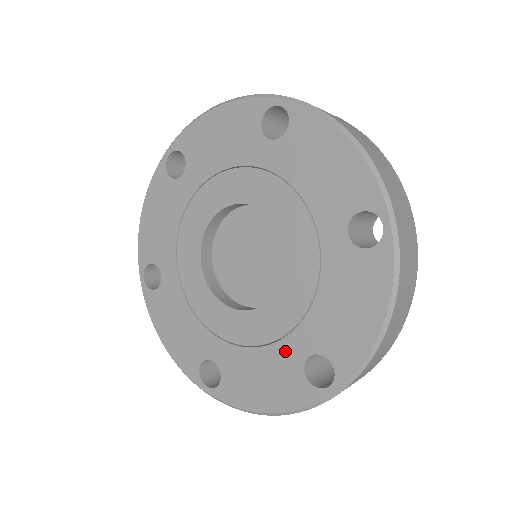
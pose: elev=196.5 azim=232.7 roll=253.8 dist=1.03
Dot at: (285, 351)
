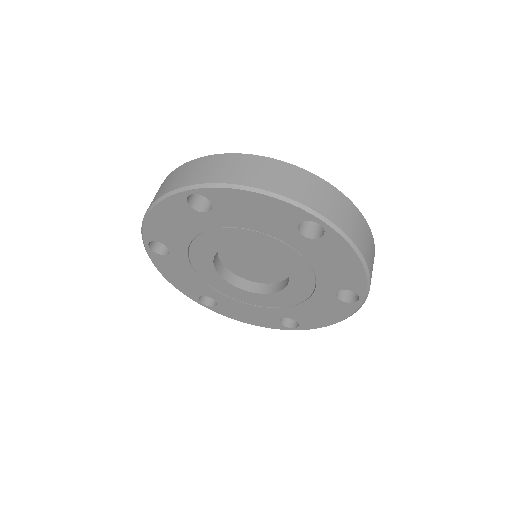
Dot at: (320, 297)
